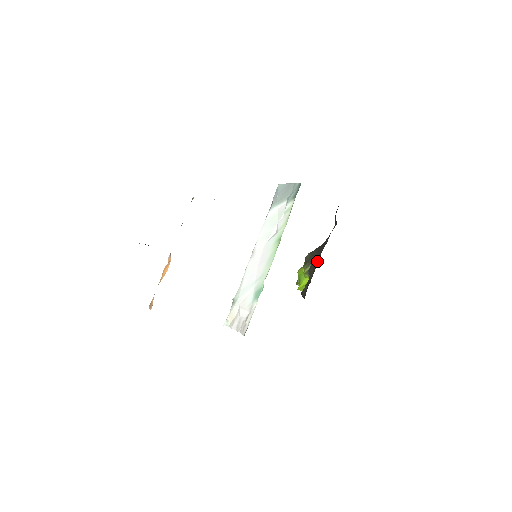
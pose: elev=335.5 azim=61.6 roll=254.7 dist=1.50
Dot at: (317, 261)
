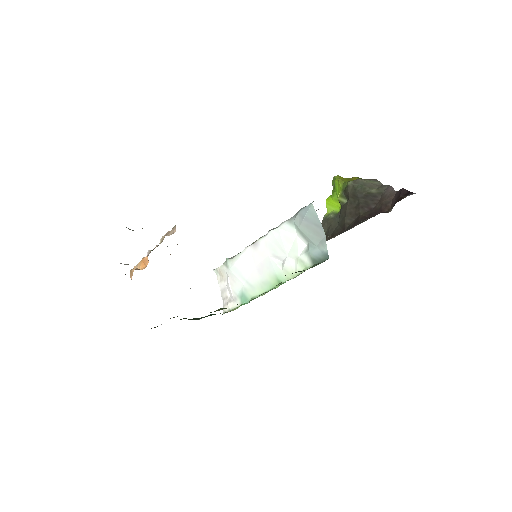
Dot at: (349, 220)
